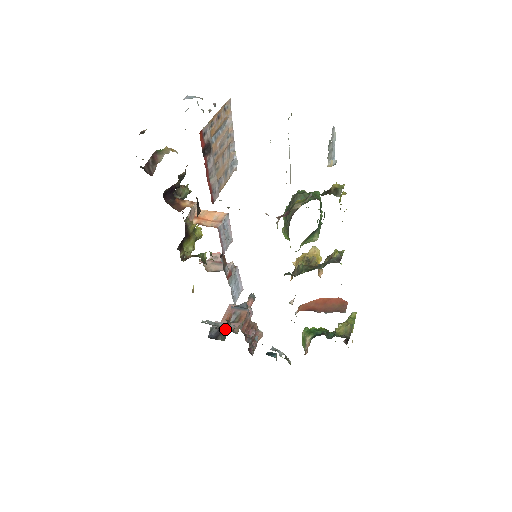
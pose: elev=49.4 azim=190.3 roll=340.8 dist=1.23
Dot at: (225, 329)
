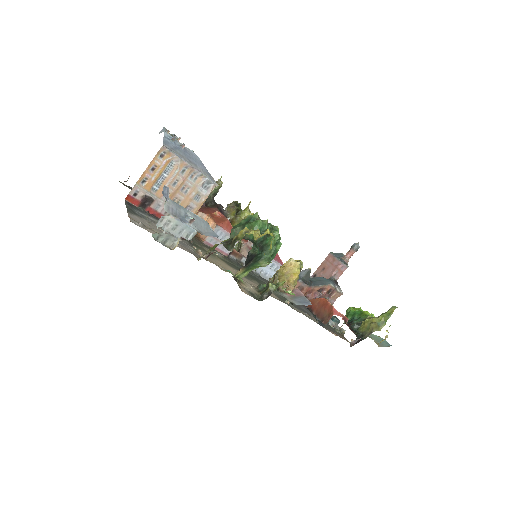
Dot at: occluded
